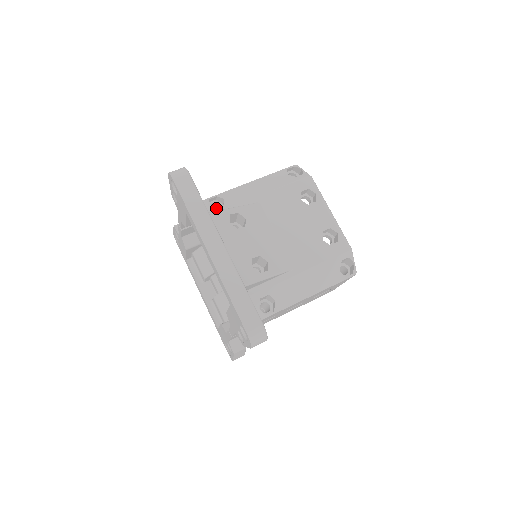
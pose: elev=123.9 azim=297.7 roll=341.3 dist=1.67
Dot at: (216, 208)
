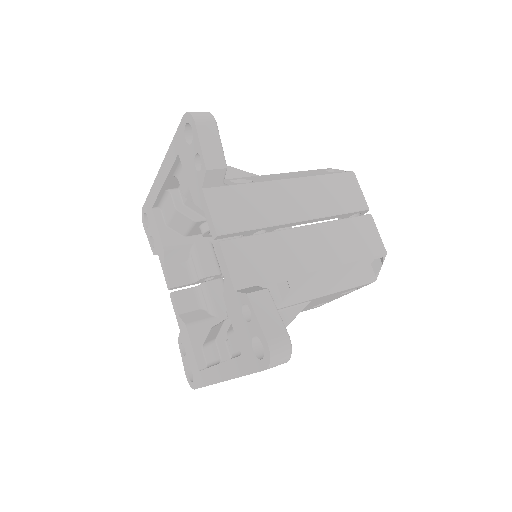
Dot at: occluded
